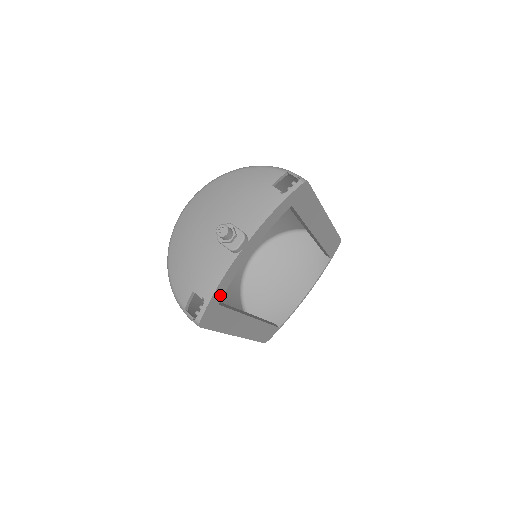
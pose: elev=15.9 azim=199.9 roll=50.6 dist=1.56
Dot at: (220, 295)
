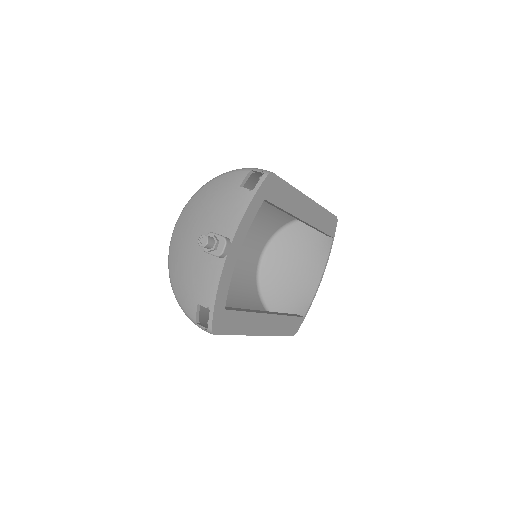
Dot at: (223, 300)
